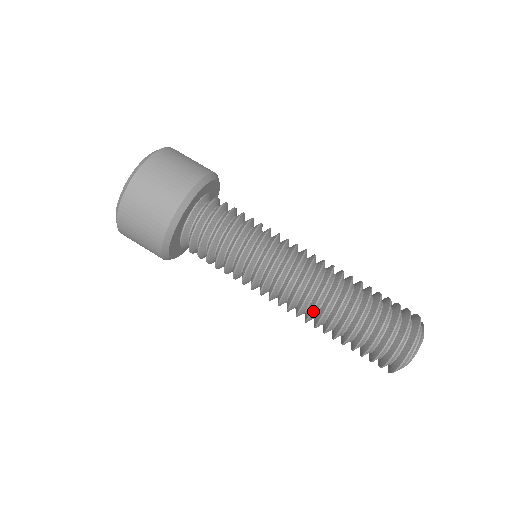
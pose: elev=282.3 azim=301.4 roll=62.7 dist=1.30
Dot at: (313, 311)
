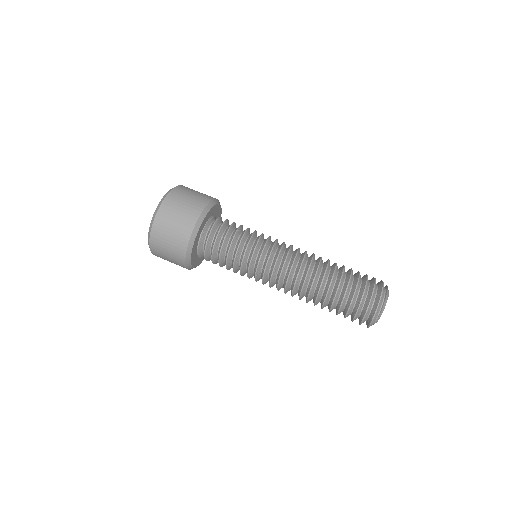
Dot at: (300, 297)
